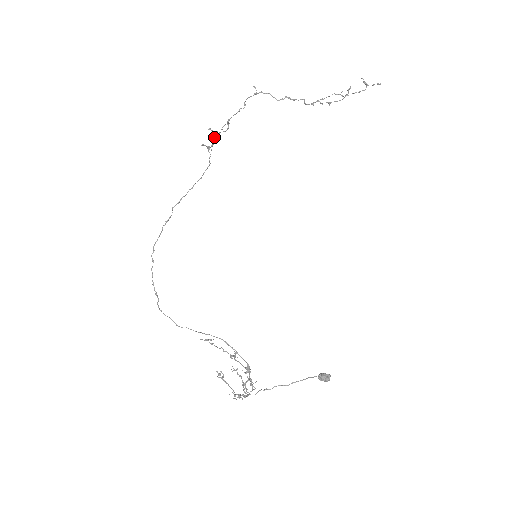
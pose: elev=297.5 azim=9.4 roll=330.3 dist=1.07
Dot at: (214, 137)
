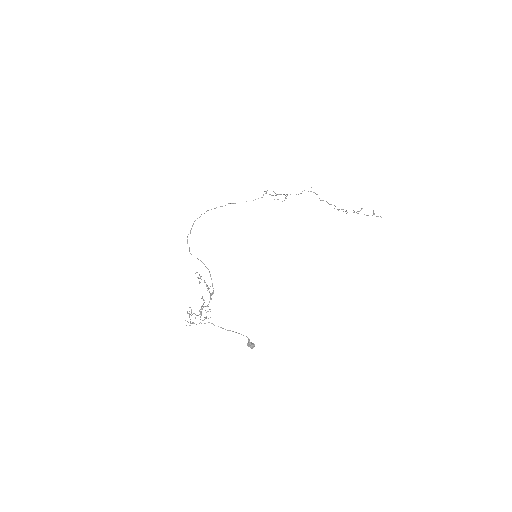
Dot at: occluded
